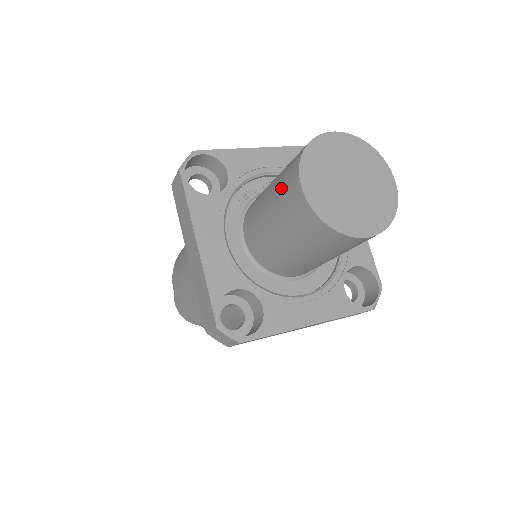
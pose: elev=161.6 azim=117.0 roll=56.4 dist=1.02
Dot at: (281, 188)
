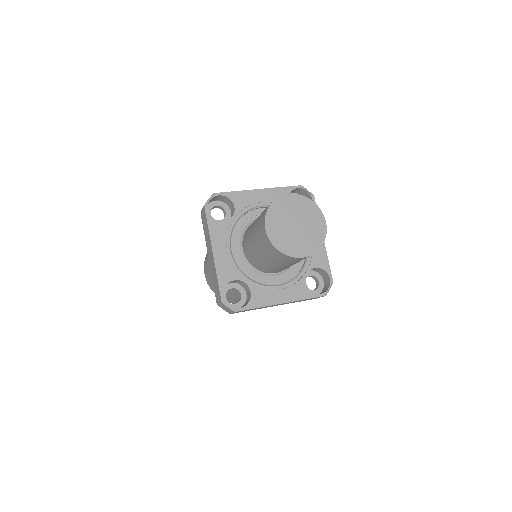
Dot at: (258, 225)
